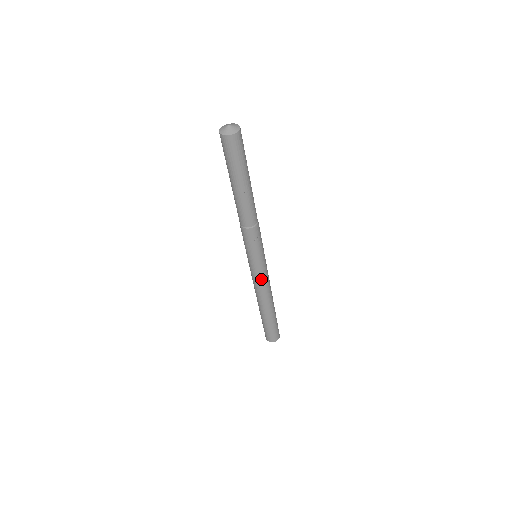
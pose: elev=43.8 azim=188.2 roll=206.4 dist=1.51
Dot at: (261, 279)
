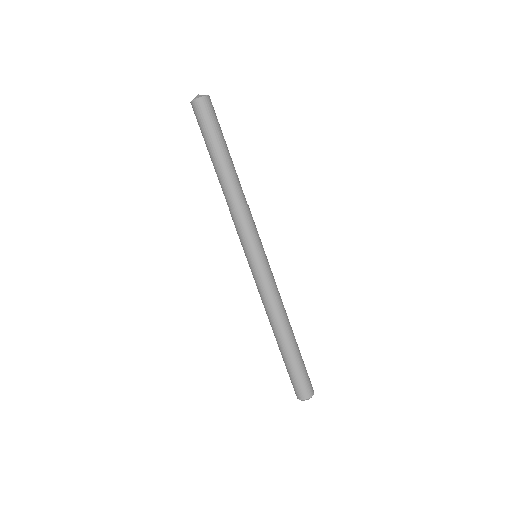
Dot at: (264, 285)
